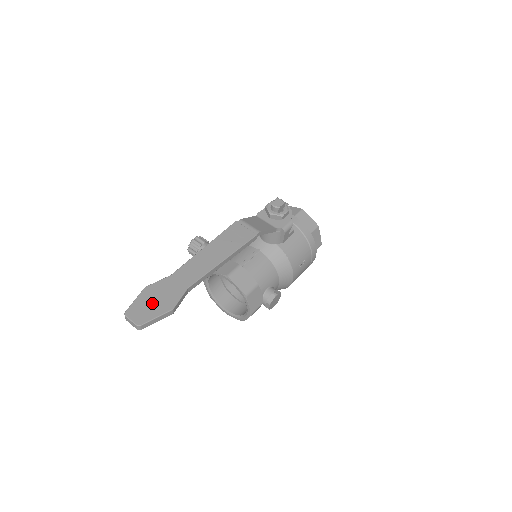
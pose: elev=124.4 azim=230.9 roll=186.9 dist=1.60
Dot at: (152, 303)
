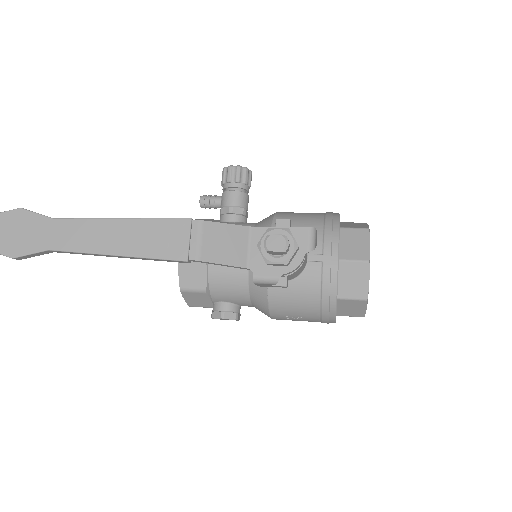
Dot at: (6, 232)
